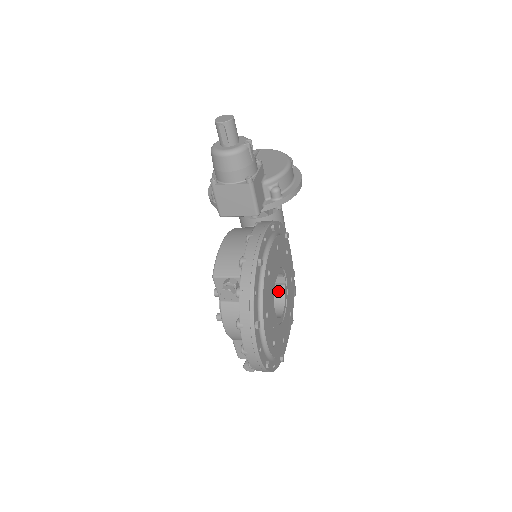
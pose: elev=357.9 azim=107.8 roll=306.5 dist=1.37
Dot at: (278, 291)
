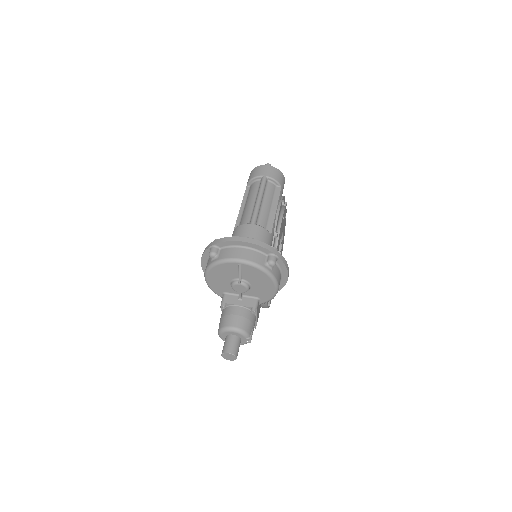
Dot at: occluded
